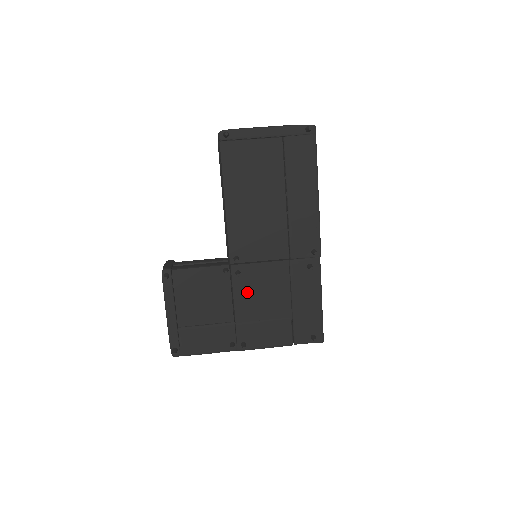
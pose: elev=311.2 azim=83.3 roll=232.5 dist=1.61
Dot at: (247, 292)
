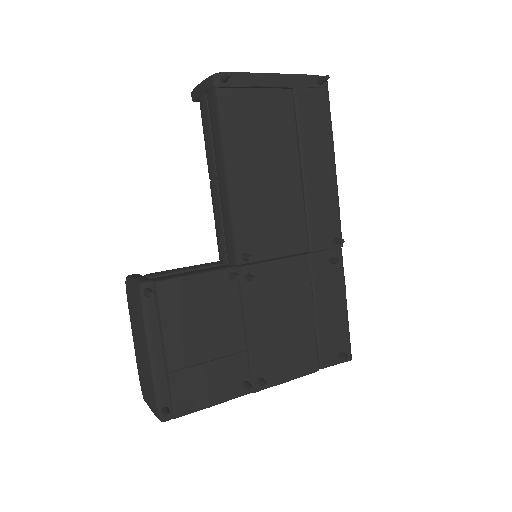
Dot at: (261, 304)
